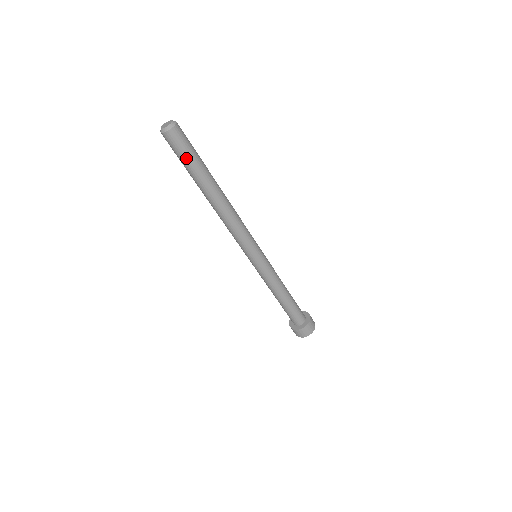
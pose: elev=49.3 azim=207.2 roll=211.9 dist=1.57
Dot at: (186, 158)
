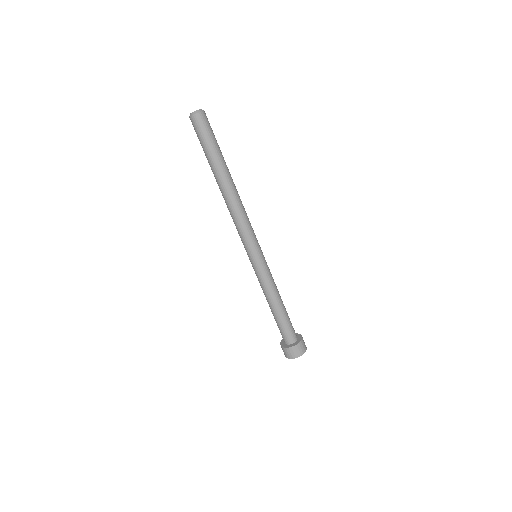
Dot at: (210, 140)
